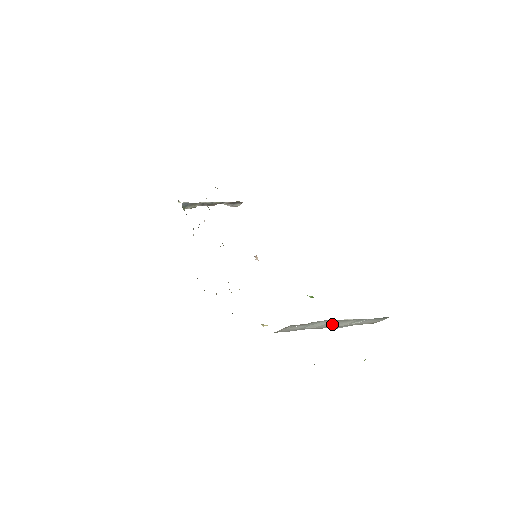
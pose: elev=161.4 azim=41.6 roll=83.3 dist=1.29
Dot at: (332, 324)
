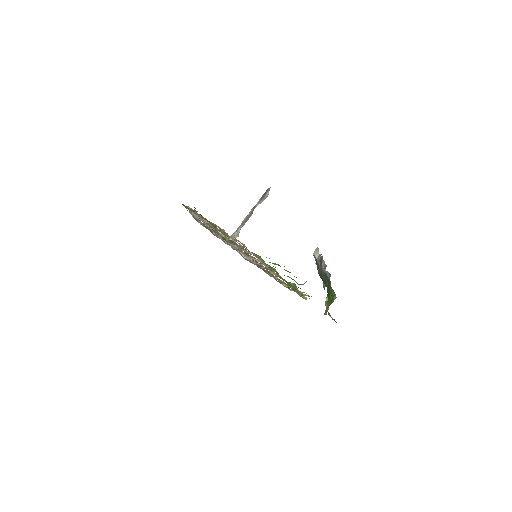
Dot at: occluded
